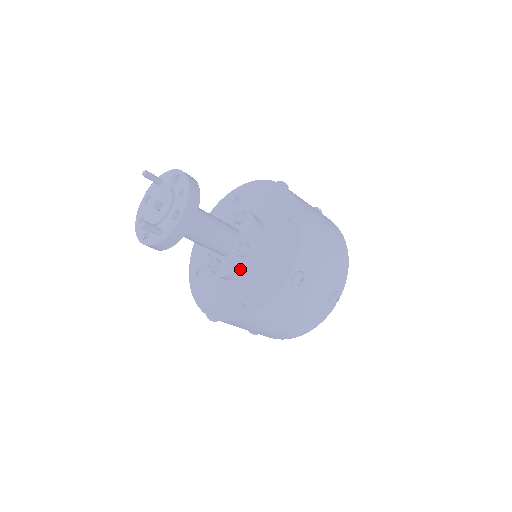
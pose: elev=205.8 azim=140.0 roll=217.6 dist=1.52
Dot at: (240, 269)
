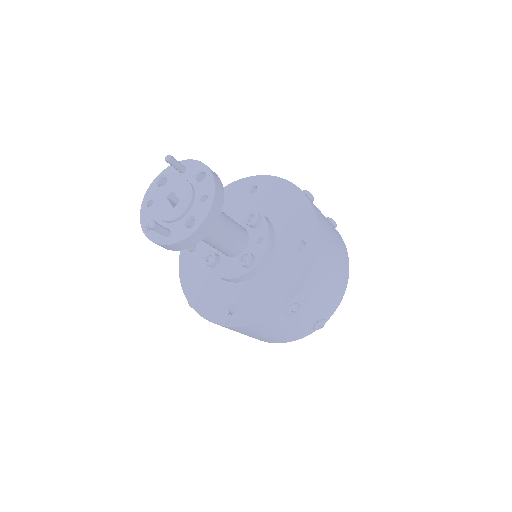
Dot at: (237, 277)
